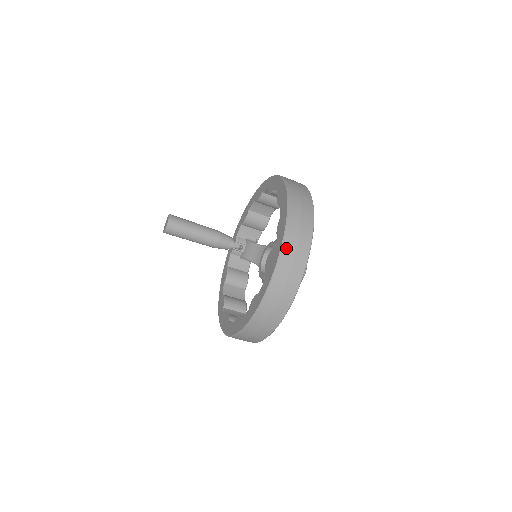
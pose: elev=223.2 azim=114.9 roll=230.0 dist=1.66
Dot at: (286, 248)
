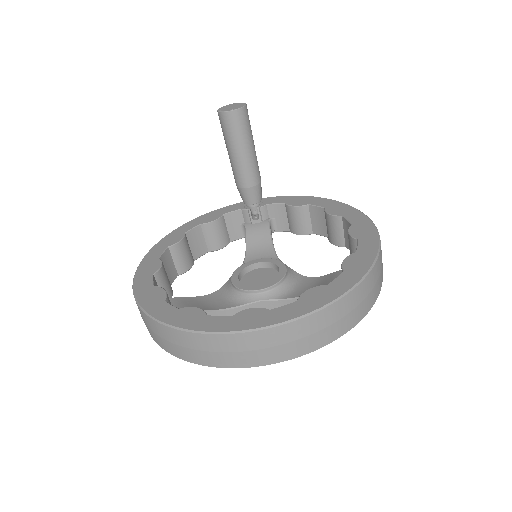
Dot at: (291, 328)
